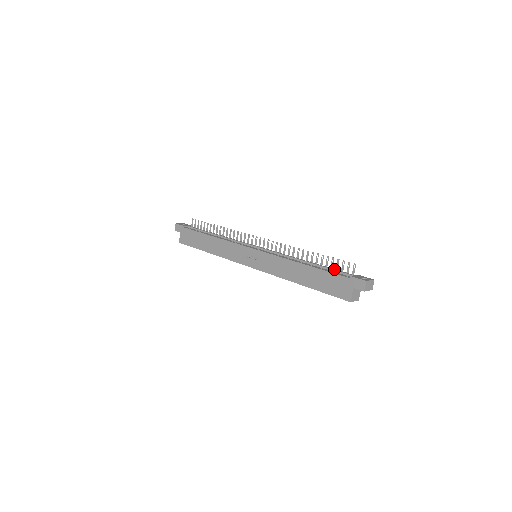
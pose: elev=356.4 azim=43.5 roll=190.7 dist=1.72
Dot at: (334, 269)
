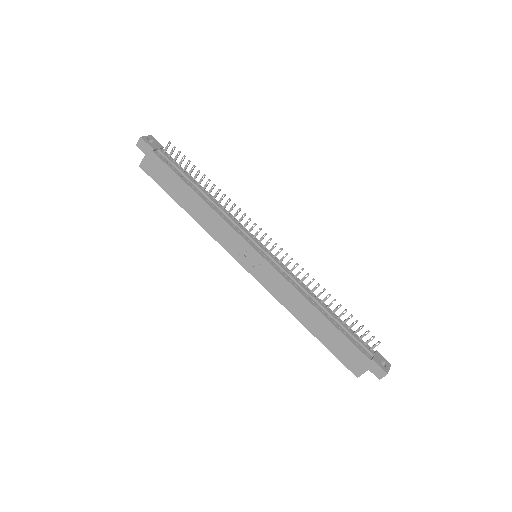
Dot at: (354, 334)
